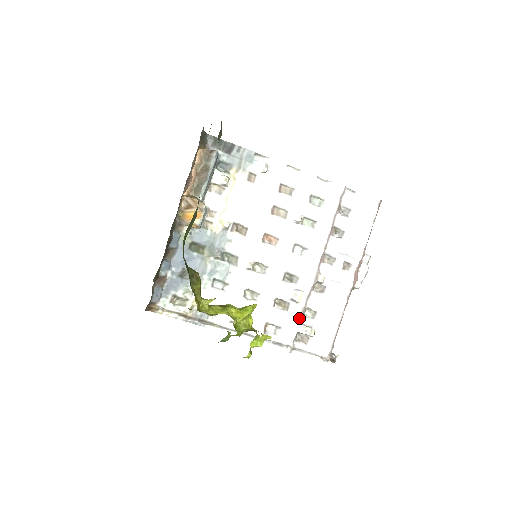
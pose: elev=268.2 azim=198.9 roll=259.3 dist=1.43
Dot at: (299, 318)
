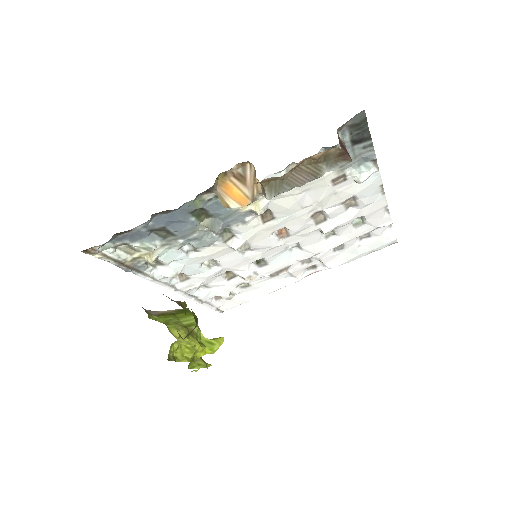
Dot at: (232, 288)
